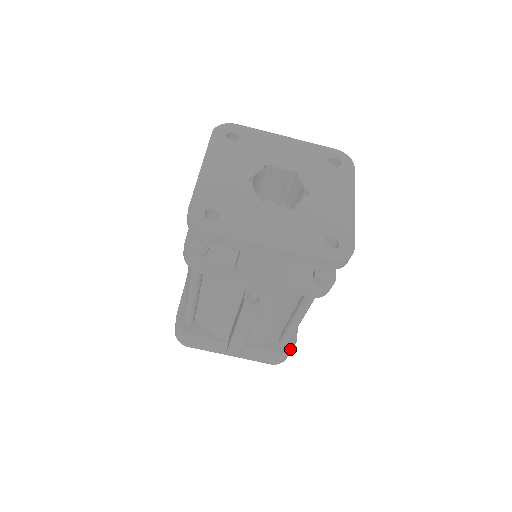
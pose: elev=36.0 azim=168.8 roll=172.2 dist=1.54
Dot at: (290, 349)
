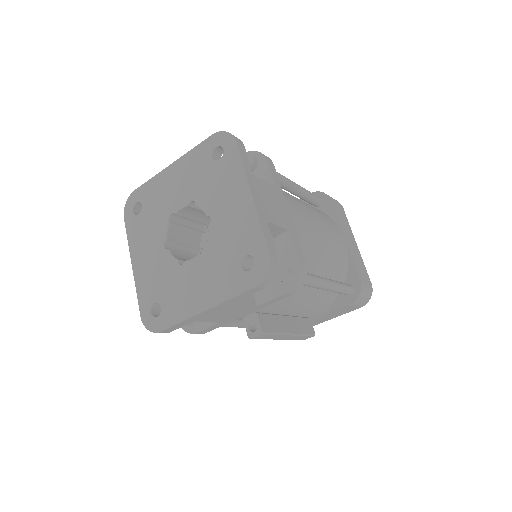
Dot at: (358, 294)
